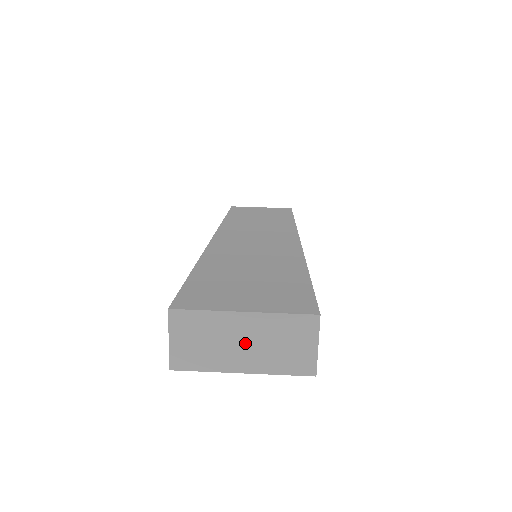
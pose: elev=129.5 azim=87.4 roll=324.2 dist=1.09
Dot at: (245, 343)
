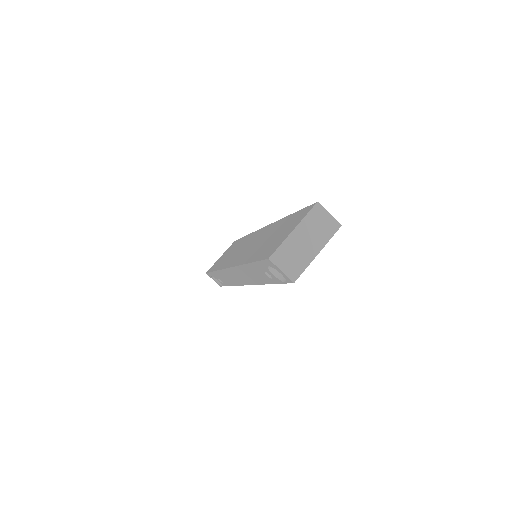
Dot at: (307, 241)
